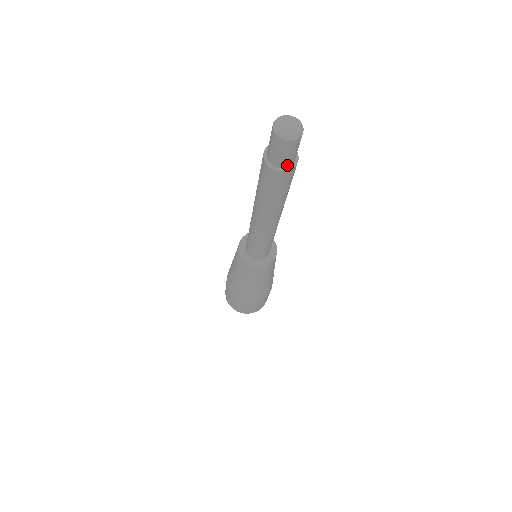
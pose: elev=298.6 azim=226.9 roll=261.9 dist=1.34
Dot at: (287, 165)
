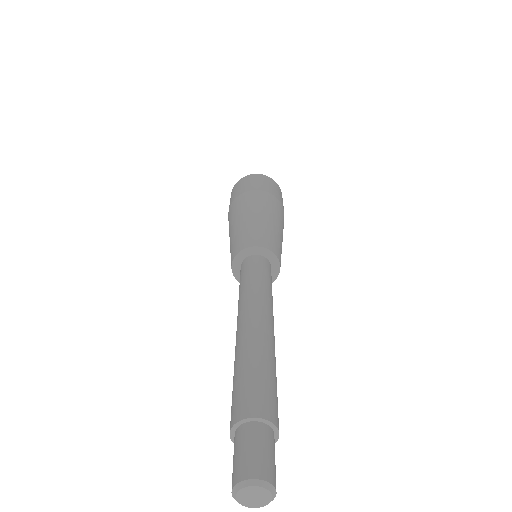
Dot at: occluded
